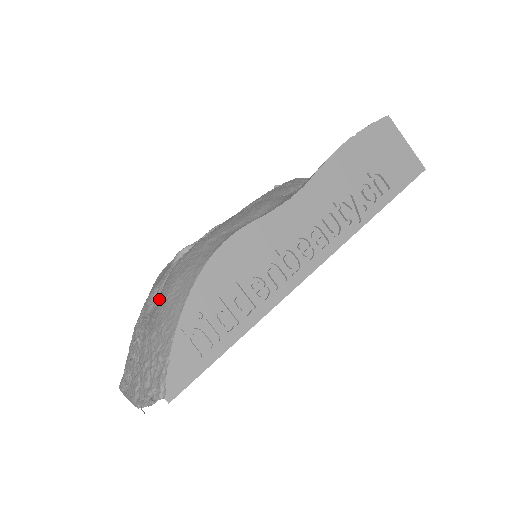
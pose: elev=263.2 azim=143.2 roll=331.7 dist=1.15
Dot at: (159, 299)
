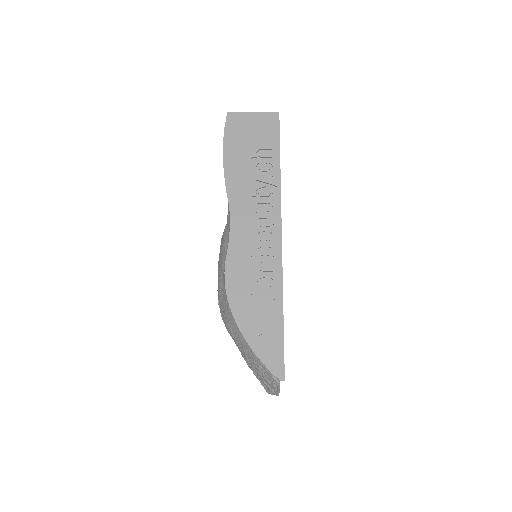
Dot at: occluded
